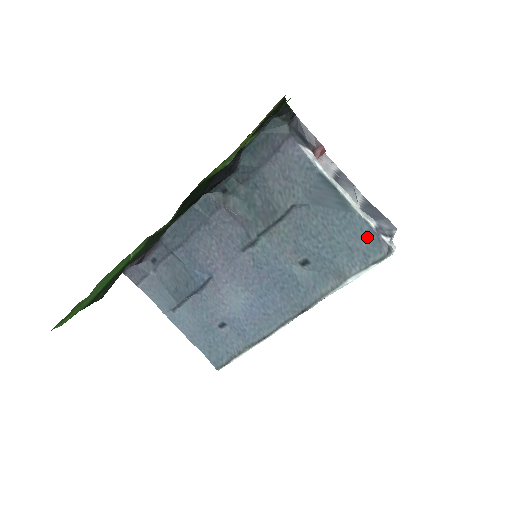
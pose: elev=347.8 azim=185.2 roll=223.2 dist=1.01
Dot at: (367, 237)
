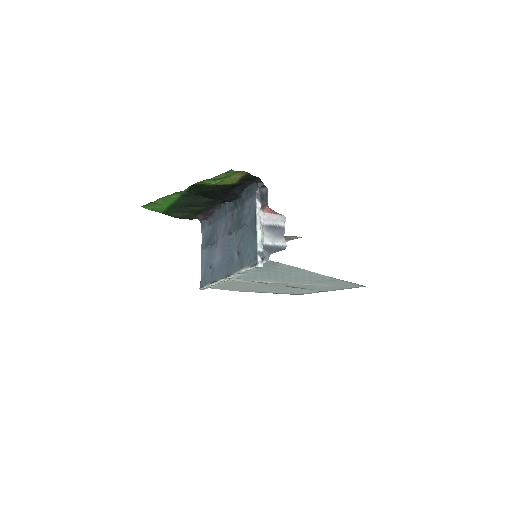
Dot at: (254, 253)
